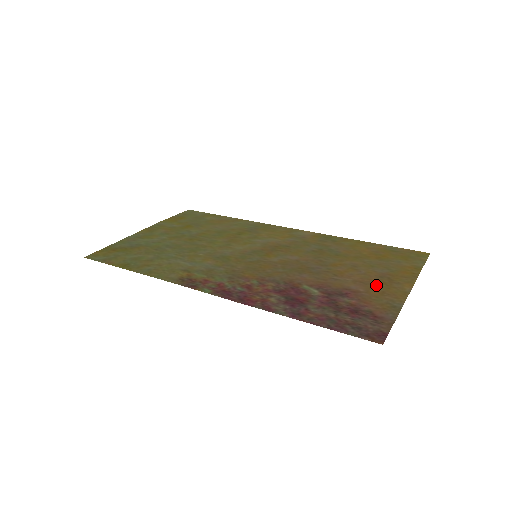
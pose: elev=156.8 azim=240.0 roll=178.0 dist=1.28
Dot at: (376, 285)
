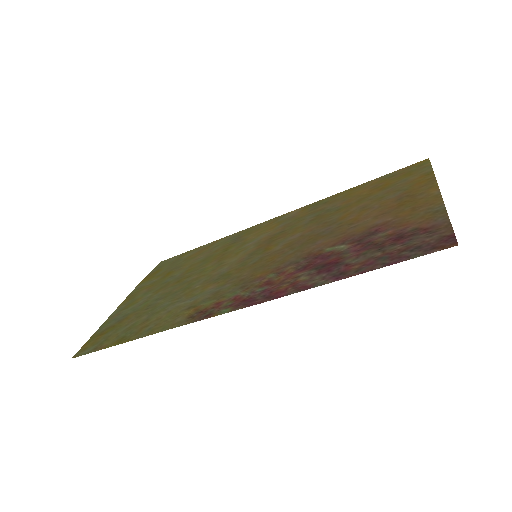
Dot at: (400, 207)
